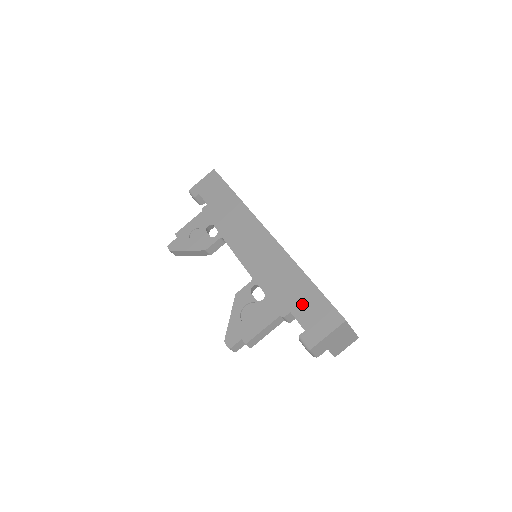
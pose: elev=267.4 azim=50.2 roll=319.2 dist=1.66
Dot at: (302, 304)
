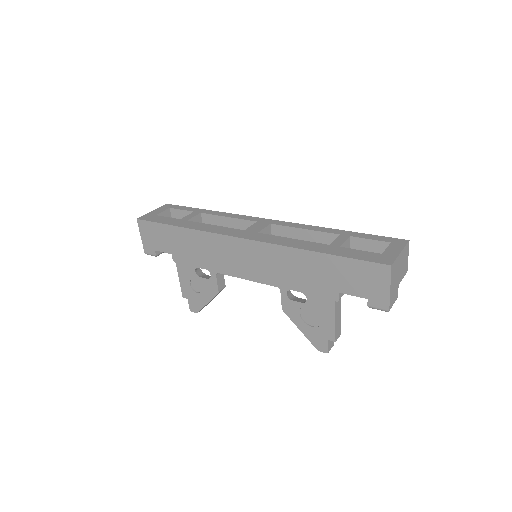
Dot at: (340, 279)
